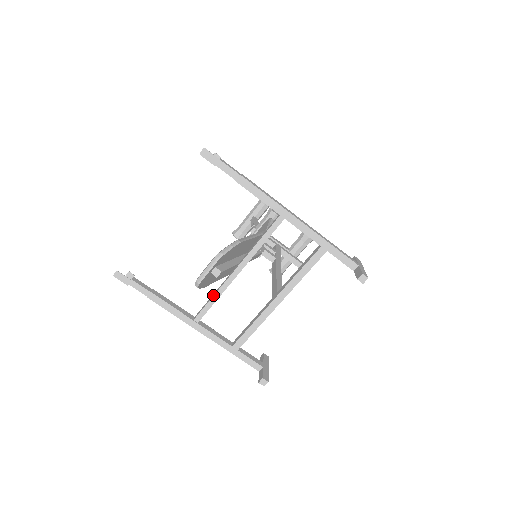
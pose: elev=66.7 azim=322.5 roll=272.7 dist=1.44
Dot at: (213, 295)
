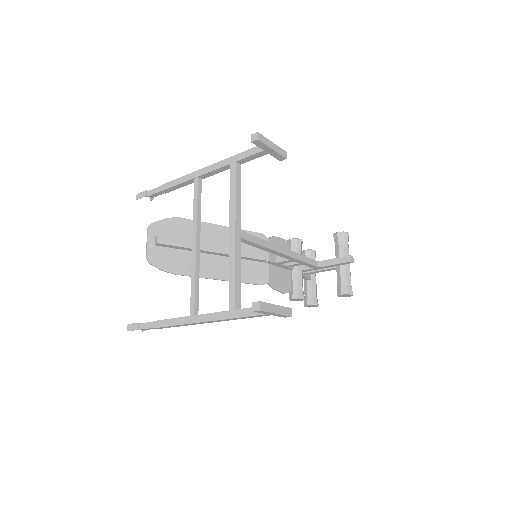
Dot at: (191, 280)
